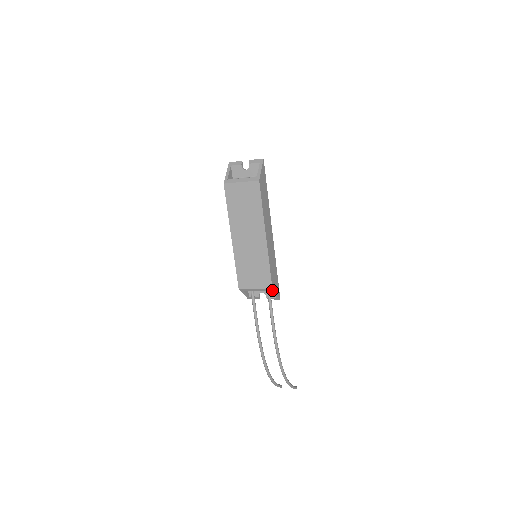
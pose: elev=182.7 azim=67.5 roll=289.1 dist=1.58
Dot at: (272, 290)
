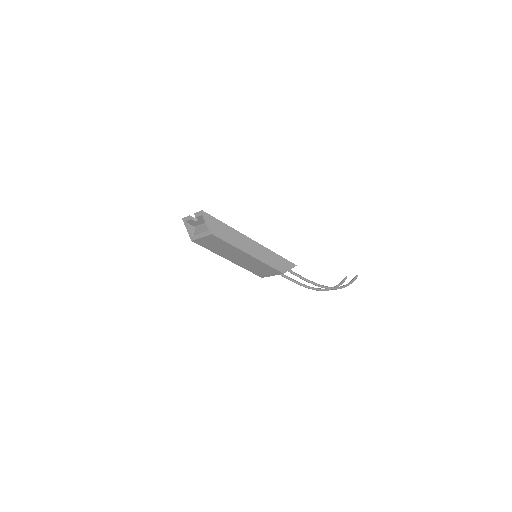
Dot at: occluded
